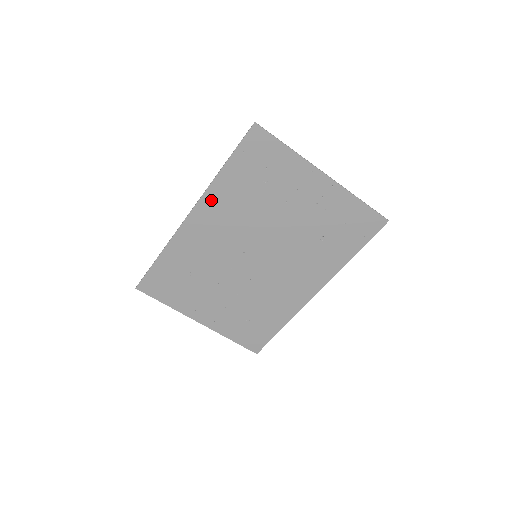
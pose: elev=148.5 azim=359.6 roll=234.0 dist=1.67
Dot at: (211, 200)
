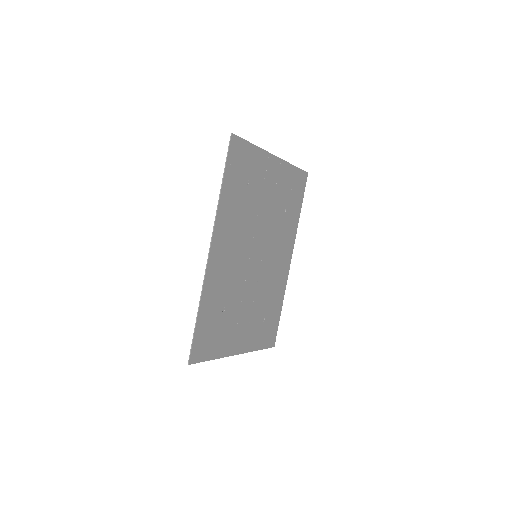
Dot at: (221, 224)
